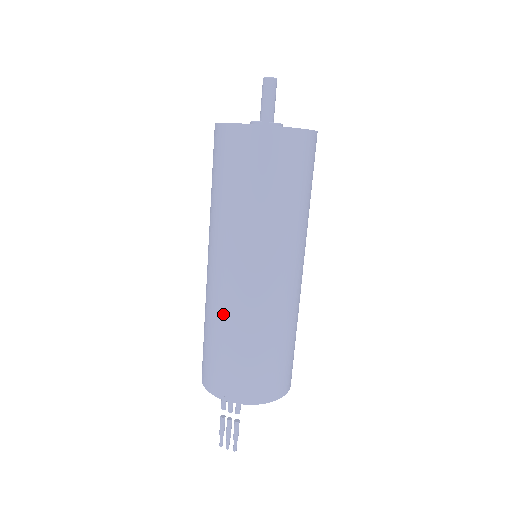
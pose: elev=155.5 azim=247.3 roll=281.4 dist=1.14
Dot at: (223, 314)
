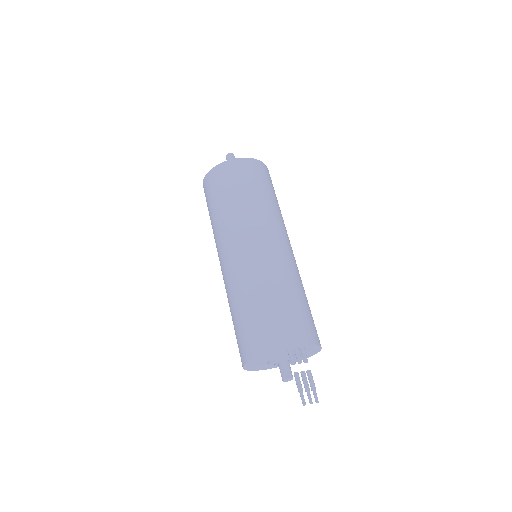
Dot at: (271, 274)
